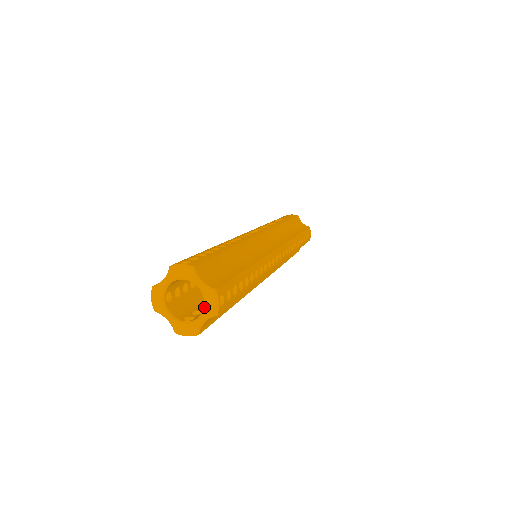
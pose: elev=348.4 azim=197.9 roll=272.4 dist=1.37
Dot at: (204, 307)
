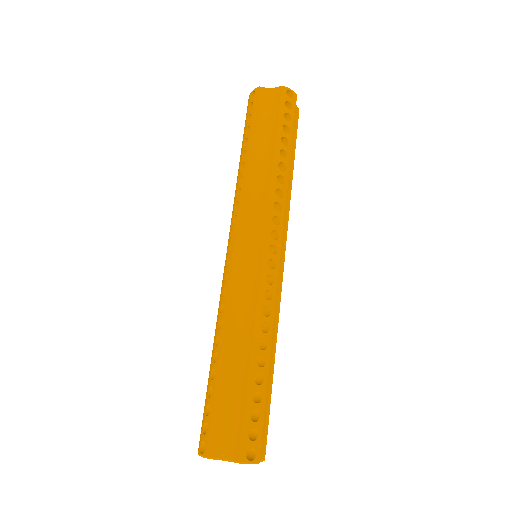
Dot at: occluded
